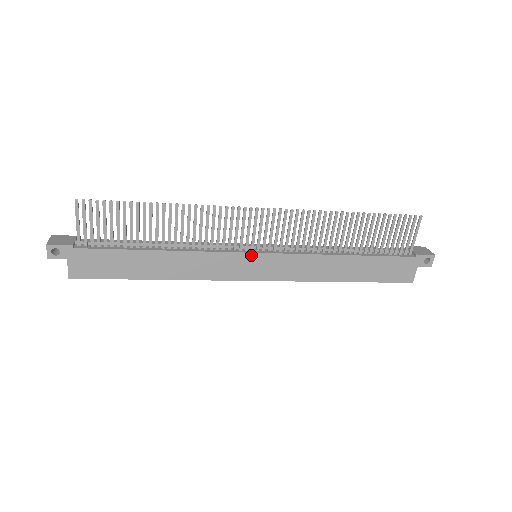
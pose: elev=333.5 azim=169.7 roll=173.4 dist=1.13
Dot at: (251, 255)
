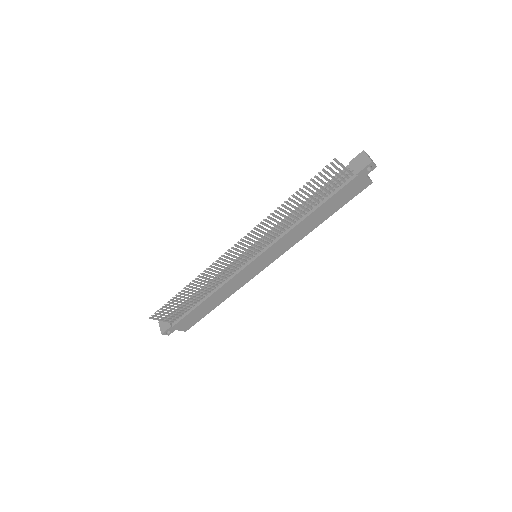
Dot at: (252, 263)
